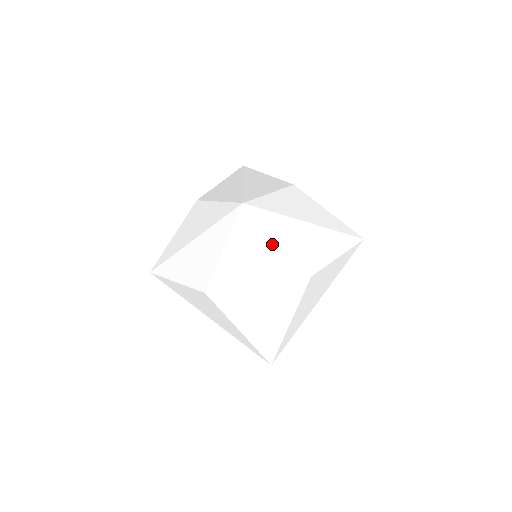
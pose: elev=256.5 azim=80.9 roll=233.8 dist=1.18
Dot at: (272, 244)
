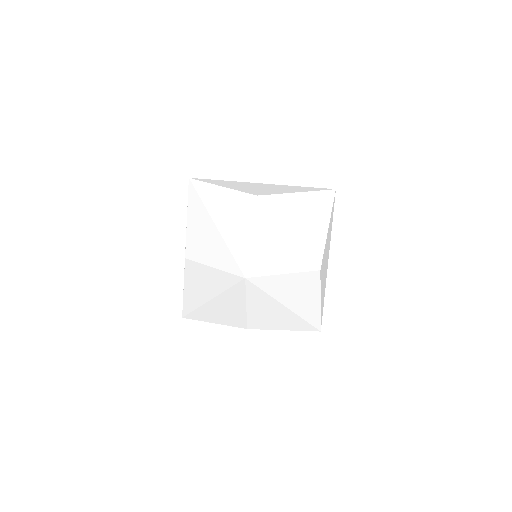
Dot at: (325, 224)
